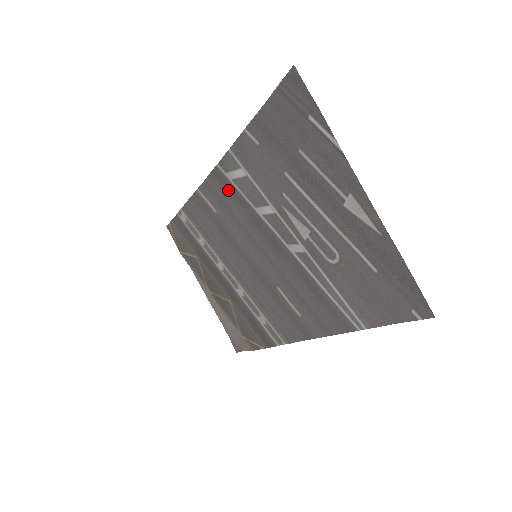
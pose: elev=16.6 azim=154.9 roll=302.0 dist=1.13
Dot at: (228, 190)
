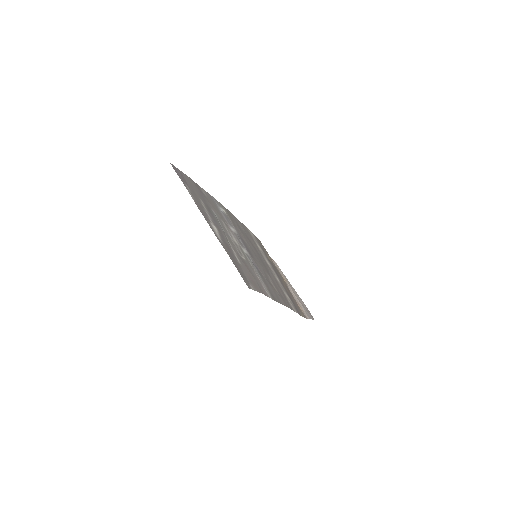
Dot at: (231, 218)
